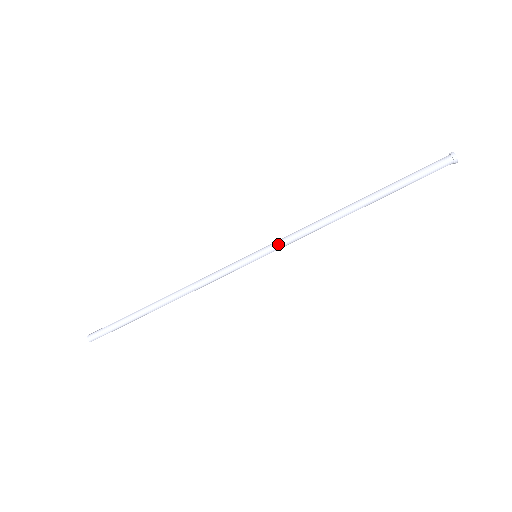
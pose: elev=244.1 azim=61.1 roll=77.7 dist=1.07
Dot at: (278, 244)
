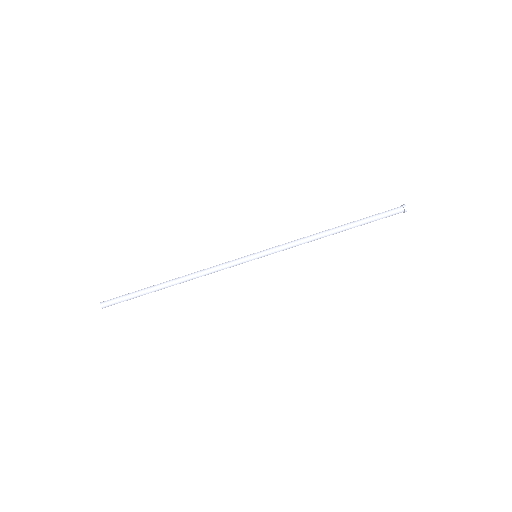
Dot at: (274, 247)
